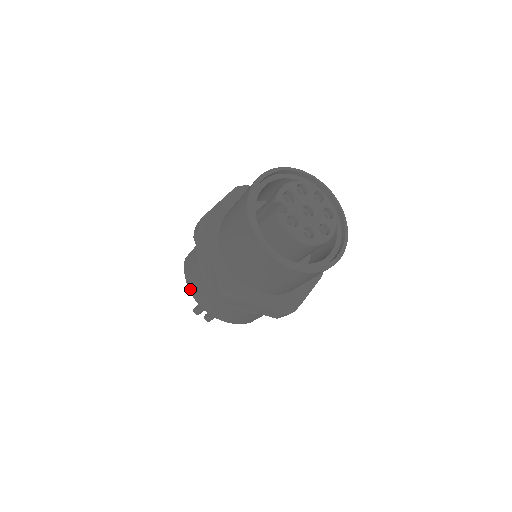
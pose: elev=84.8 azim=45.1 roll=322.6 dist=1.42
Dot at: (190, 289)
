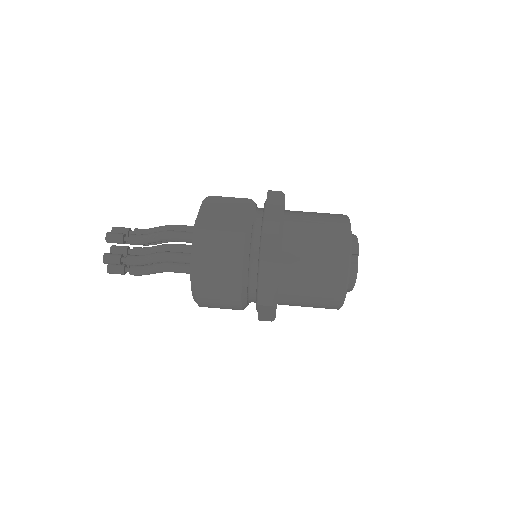
Dot at: (199, 266)
